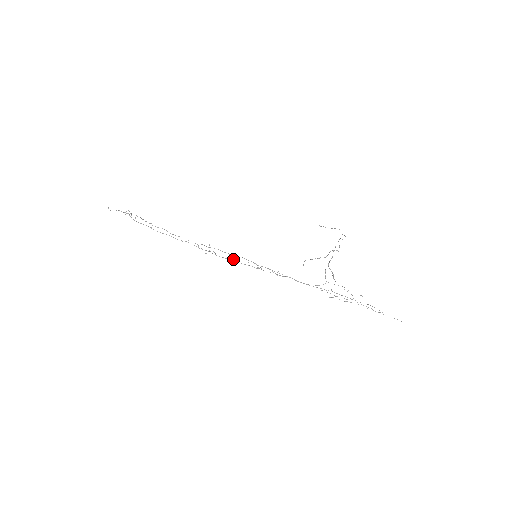
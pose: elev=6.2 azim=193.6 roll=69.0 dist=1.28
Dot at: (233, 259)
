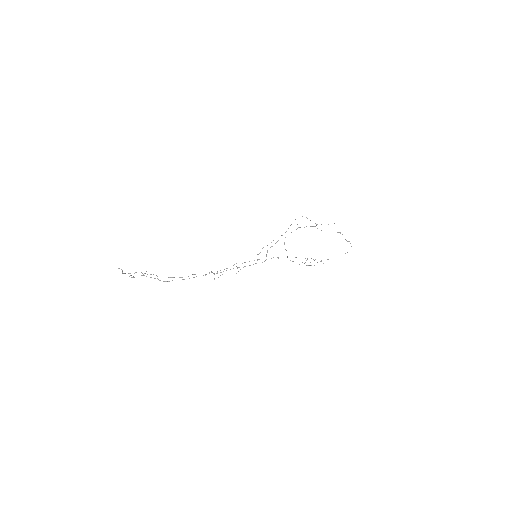
Dot at: occluded
